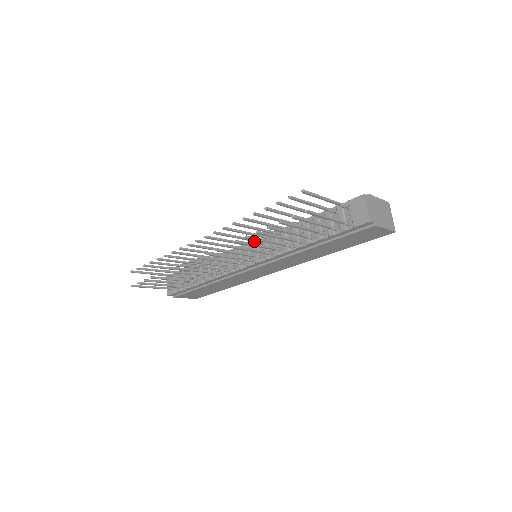
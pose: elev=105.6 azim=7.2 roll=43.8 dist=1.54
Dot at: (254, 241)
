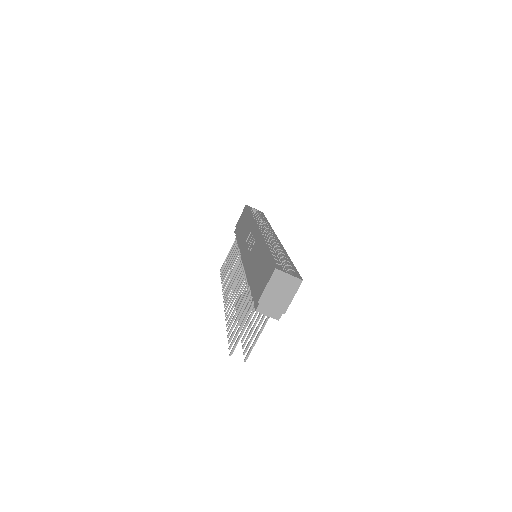
Dot at: (244, 274)
